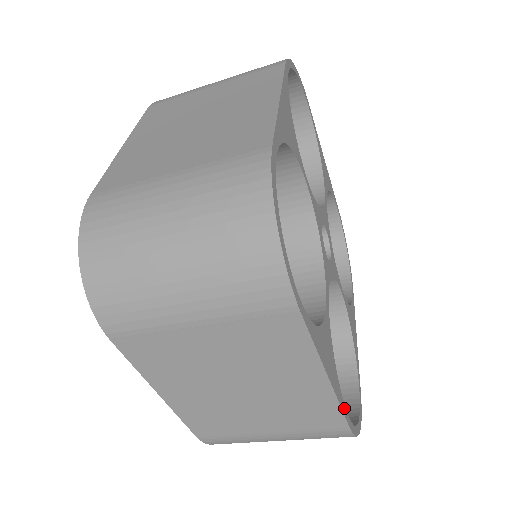
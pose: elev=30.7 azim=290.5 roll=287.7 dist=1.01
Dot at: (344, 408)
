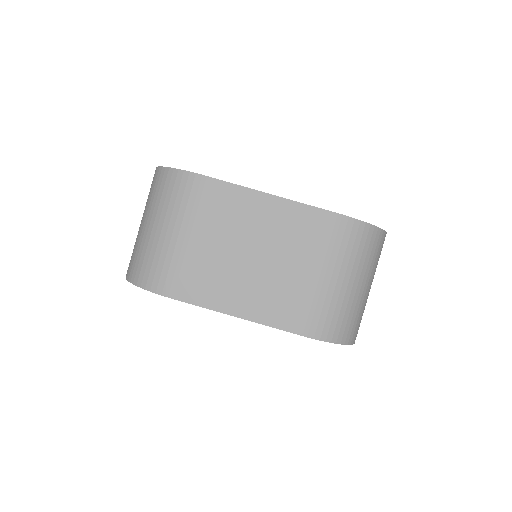
Dot at: (319, 209)
